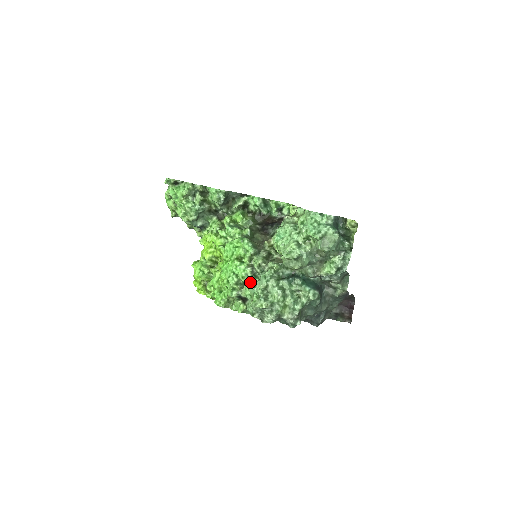
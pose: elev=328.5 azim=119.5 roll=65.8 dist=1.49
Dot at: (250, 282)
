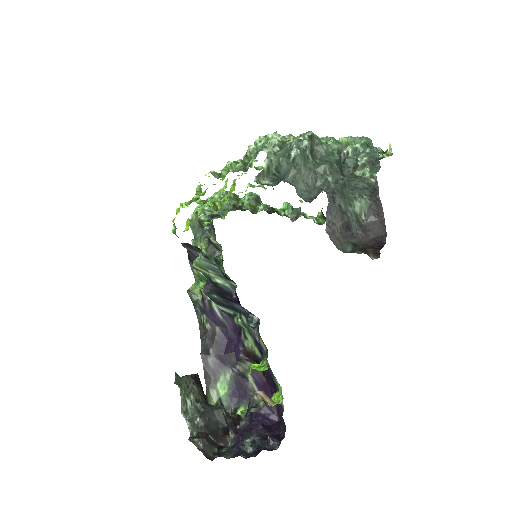
Dot at: occluded
